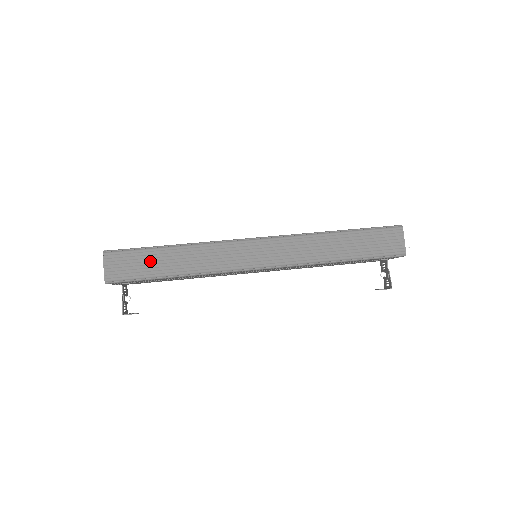
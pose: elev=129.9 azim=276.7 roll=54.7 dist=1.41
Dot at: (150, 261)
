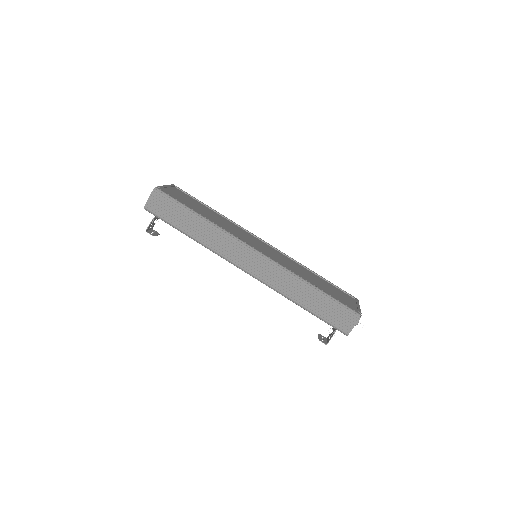
Dot at: (179, 216)
